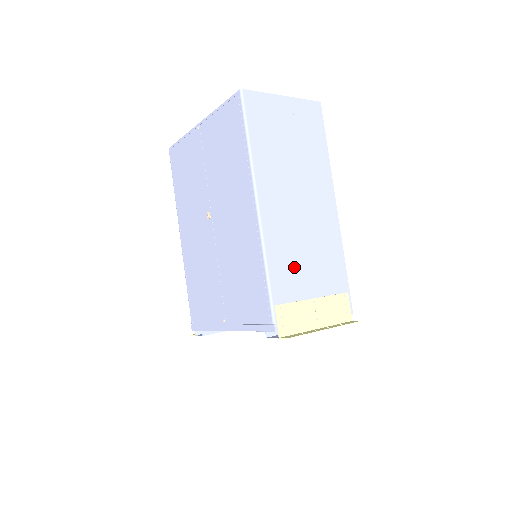
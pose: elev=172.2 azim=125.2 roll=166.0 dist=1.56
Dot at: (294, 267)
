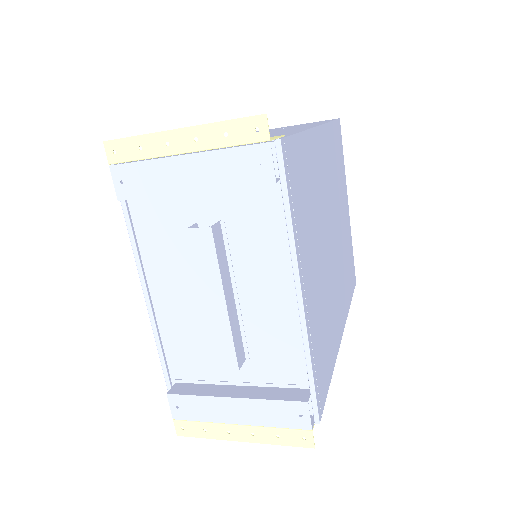
Dot at: occluded
